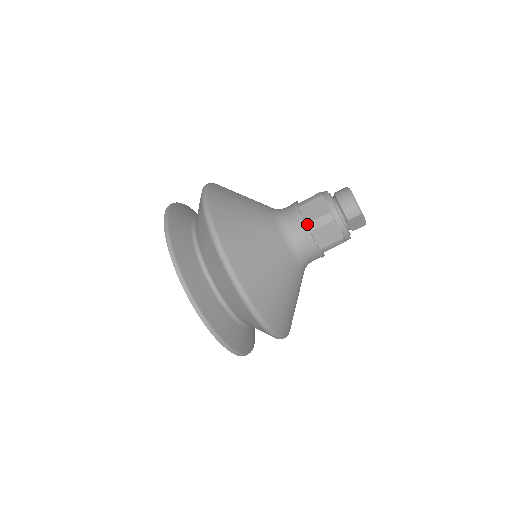
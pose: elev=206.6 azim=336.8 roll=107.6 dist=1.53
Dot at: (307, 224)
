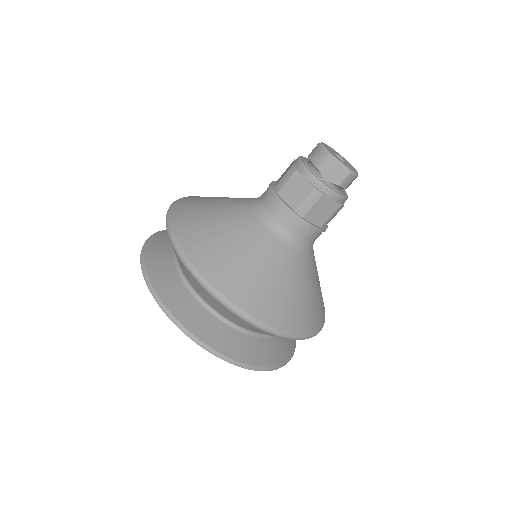
Dot at: (274, 187)
